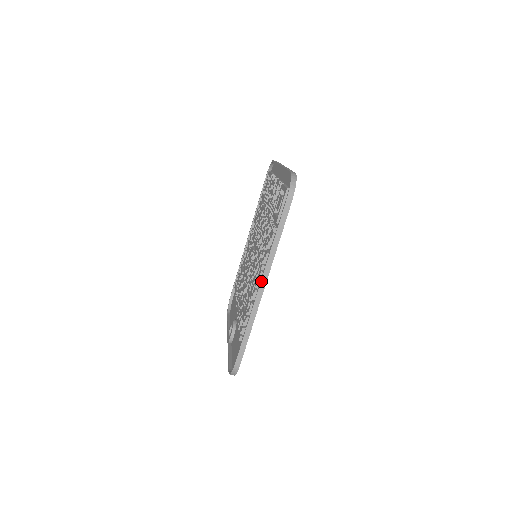
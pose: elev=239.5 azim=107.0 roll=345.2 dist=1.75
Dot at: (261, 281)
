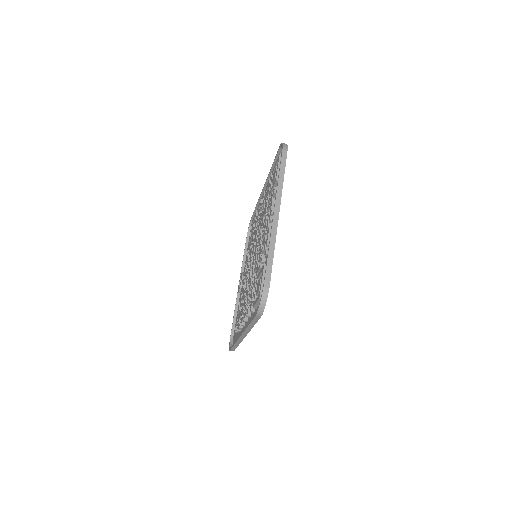
Dot at: (241, 335)
